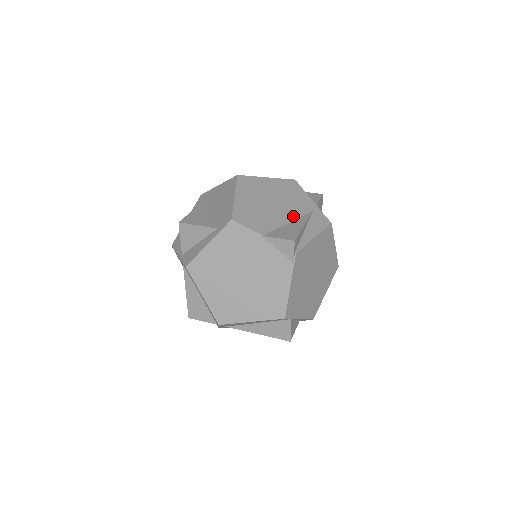
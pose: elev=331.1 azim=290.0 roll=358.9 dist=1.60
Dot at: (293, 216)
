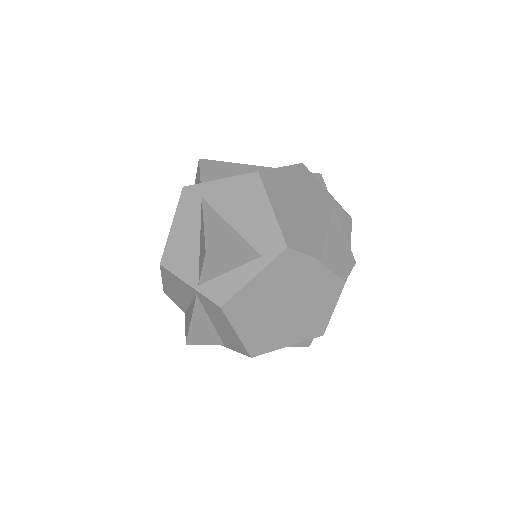
Dot at: (326, 220)
